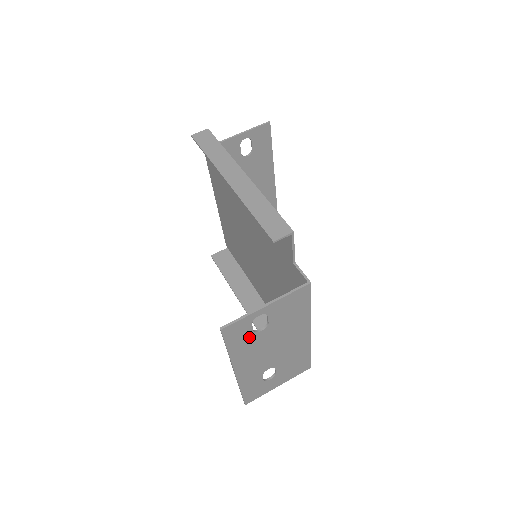
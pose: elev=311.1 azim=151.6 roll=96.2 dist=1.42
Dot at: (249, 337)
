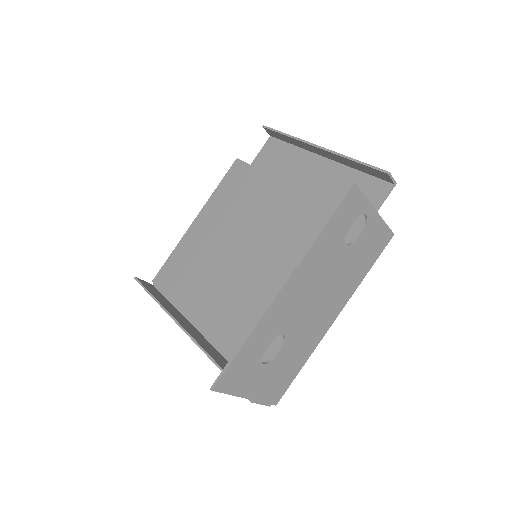
Dot at: (339, 237)
